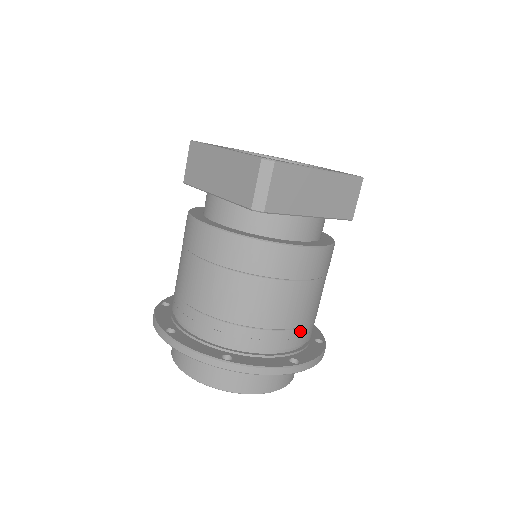
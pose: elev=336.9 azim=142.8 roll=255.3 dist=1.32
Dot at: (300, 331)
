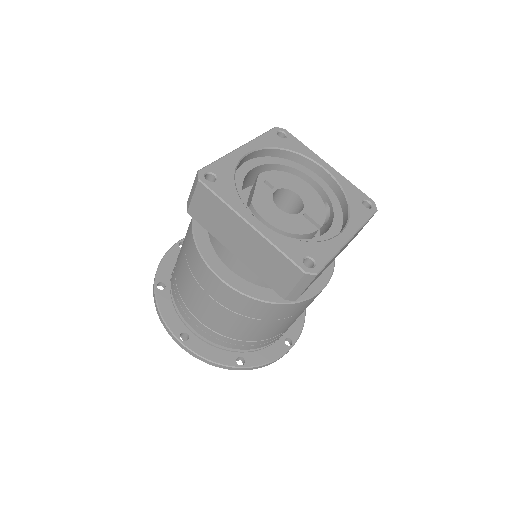
Dot at: occluded
